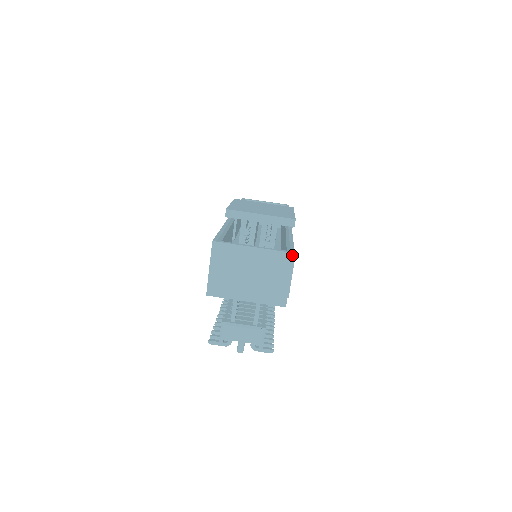
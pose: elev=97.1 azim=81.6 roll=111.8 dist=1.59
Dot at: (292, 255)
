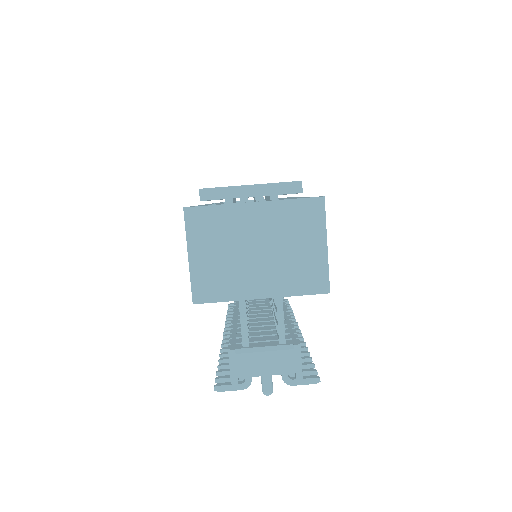
Dot at: (321, 201)
